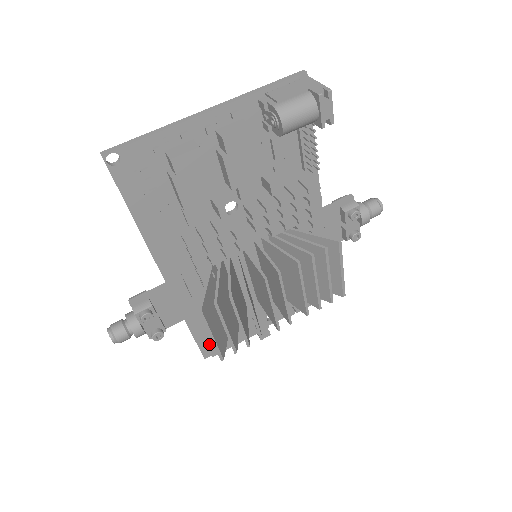
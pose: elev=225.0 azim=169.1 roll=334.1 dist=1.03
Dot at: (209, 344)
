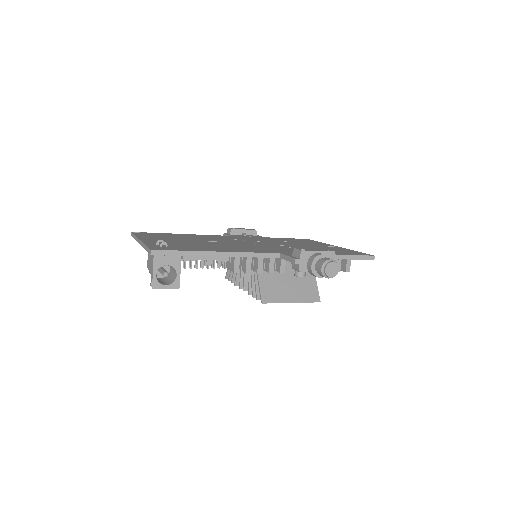
Dot at: occluded
